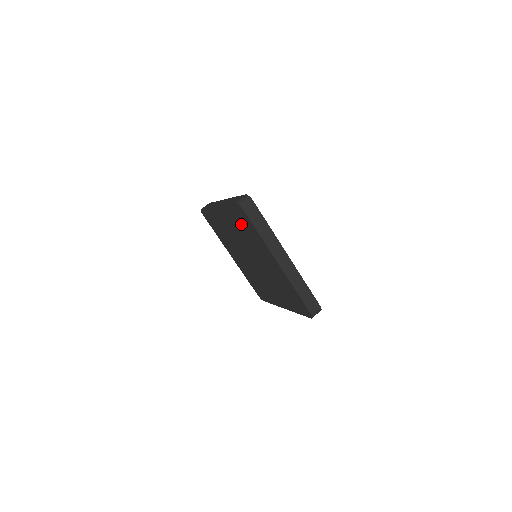
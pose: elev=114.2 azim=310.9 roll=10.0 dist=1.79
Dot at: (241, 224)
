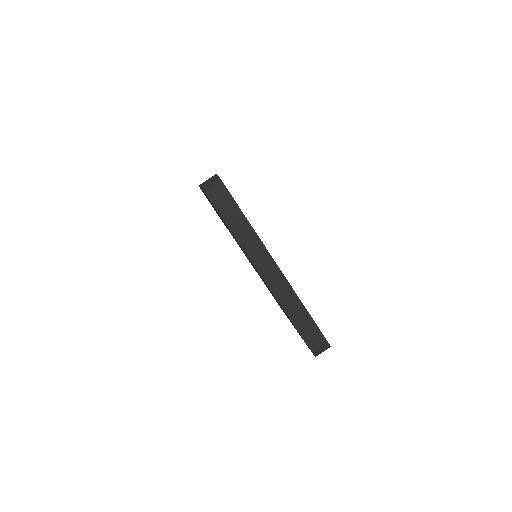
Dot at: (219, 215)
